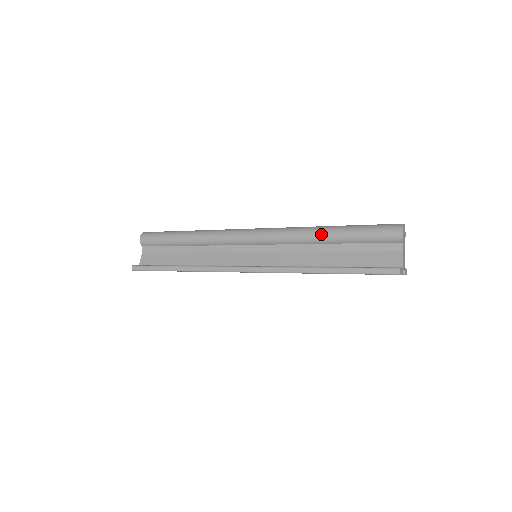
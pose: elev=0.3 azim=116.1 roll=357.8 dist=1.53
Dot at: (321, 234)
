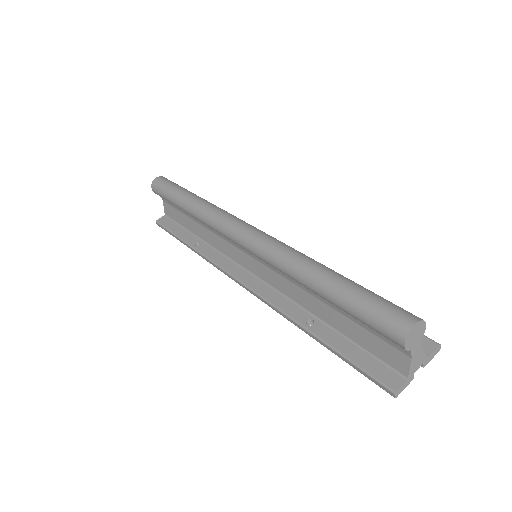
Dot at: (306, 285)
